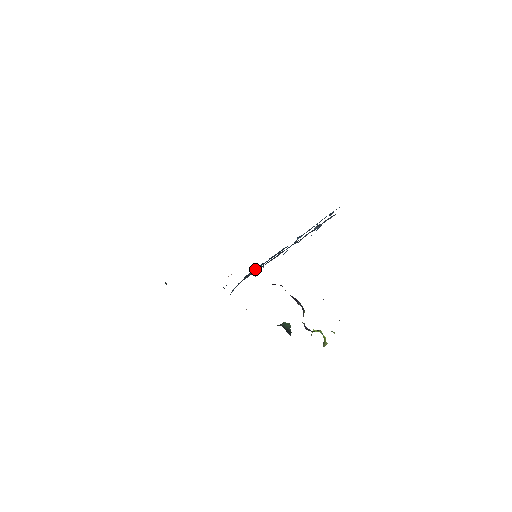
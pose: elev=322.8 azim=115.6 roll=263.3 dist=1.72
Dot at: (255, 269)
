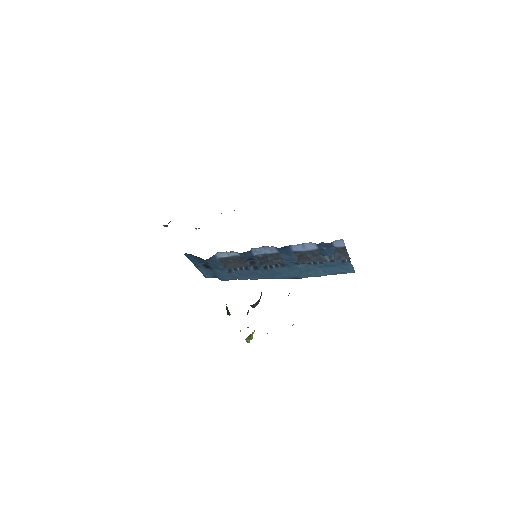
Dot at: (242, 269)
